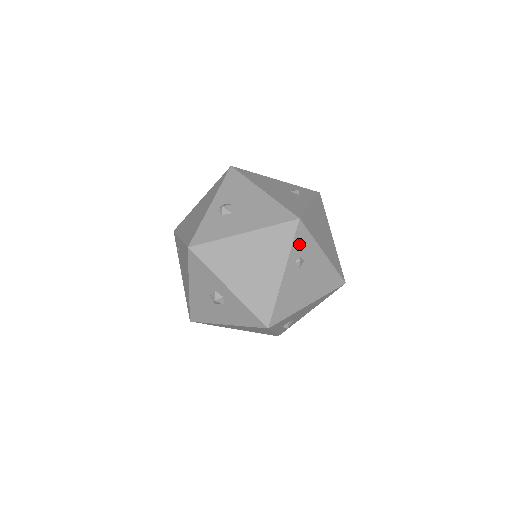
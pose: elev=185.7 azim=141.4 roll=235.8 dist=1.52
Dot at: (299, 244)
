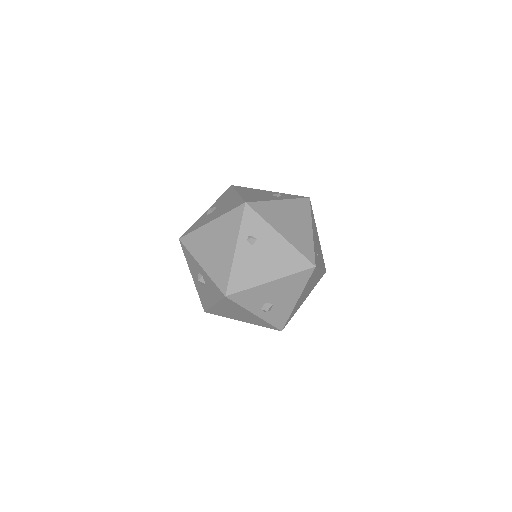
Dot at: (249, 224)
